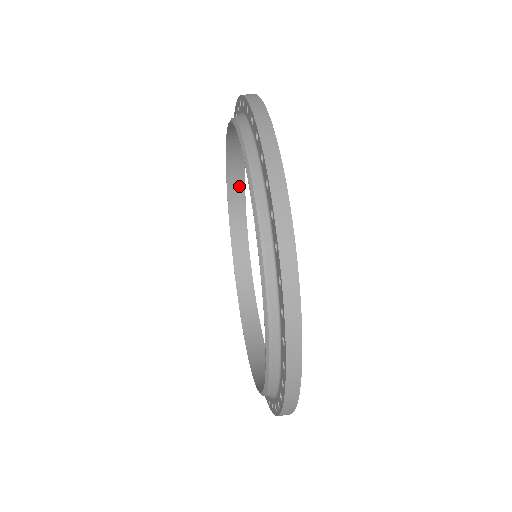
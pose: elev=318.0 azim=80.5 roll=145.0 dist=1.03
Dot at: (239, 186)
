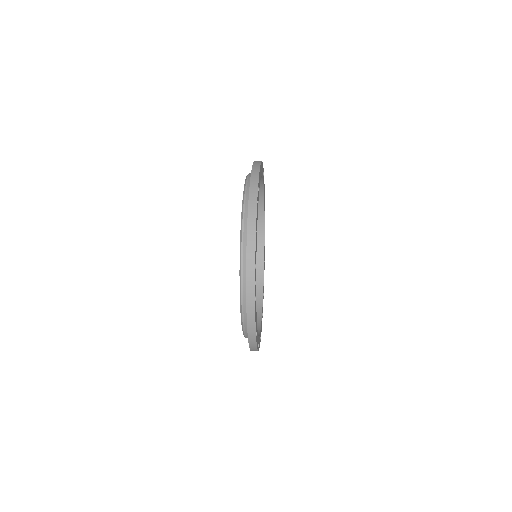
Dot at: (260, 203)
